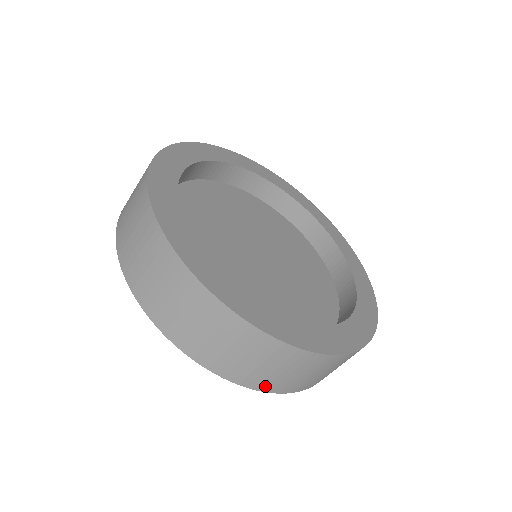
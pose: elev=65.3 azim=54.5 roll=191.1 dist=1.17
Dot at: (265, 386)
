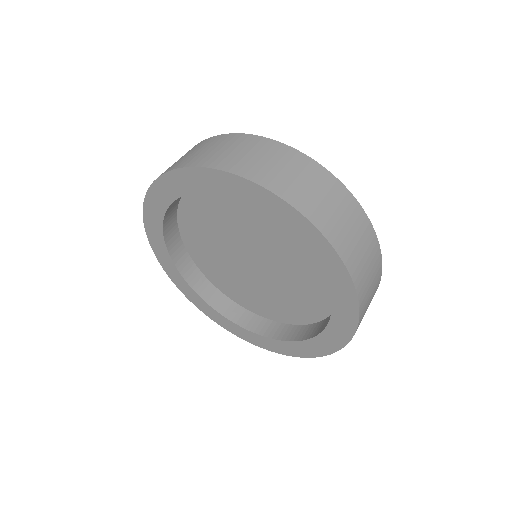
Dot at: (339, 245)
